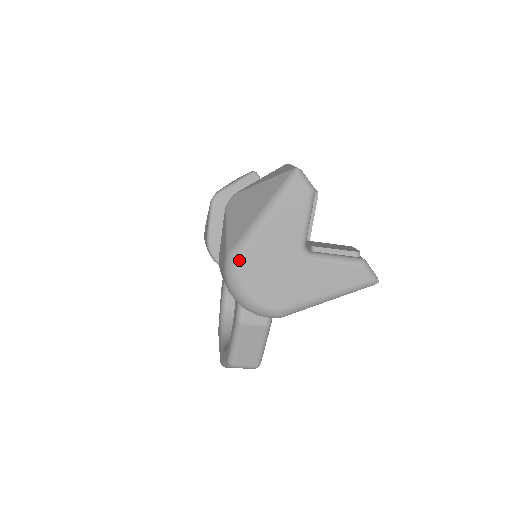
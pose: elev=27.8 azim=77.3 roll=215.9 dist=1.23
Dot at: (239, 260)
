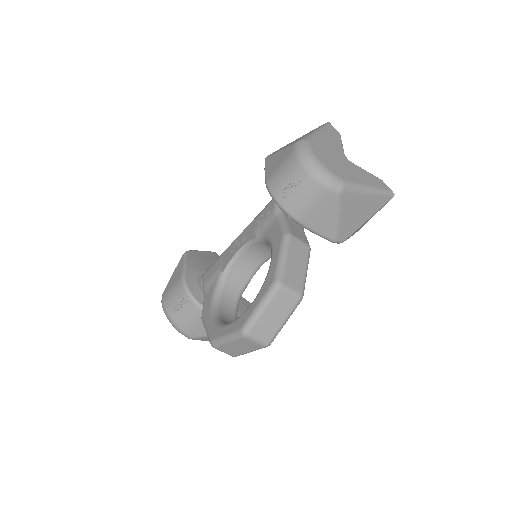
Dot at: (309, 141)
